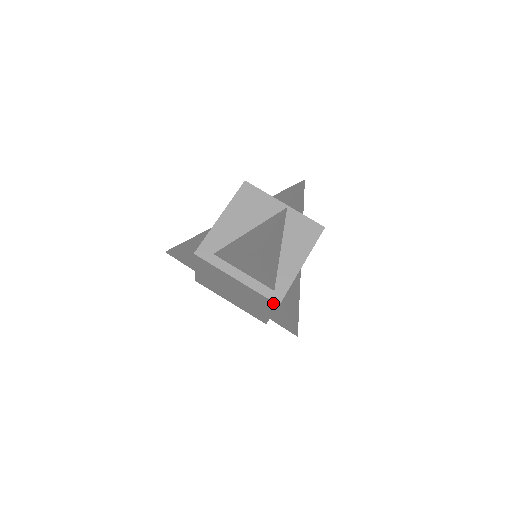
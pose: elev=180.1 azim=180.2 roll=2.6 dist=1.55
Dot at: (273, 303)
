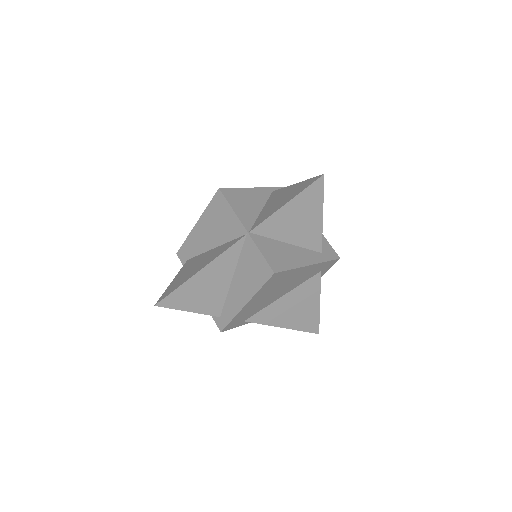
Dot at: occluded
